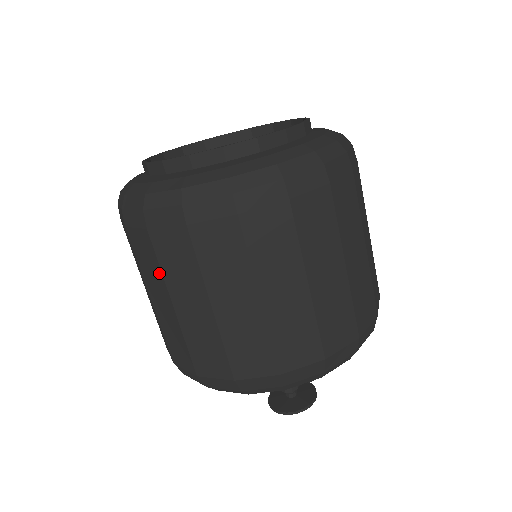
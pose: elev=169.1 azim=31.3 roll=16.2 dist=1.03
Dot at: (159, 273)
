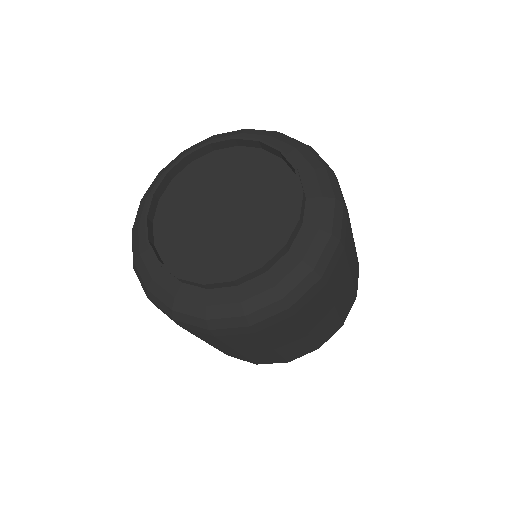
Dot at: (261, 343)
